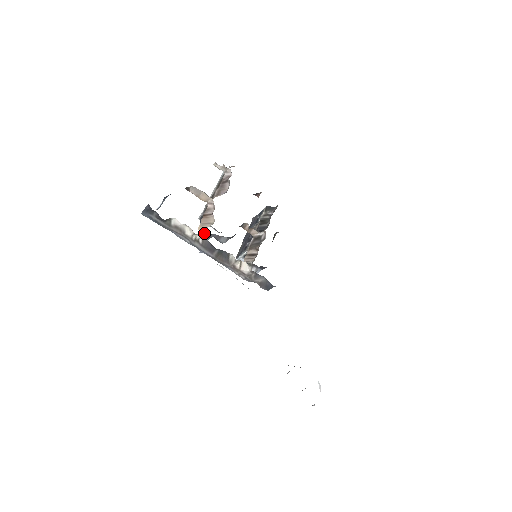
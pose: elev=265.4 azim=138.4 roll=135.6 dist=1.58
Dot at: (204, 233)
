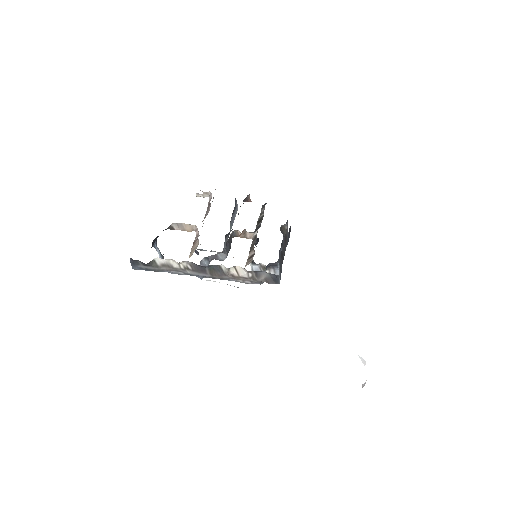
Dot at: occluded
